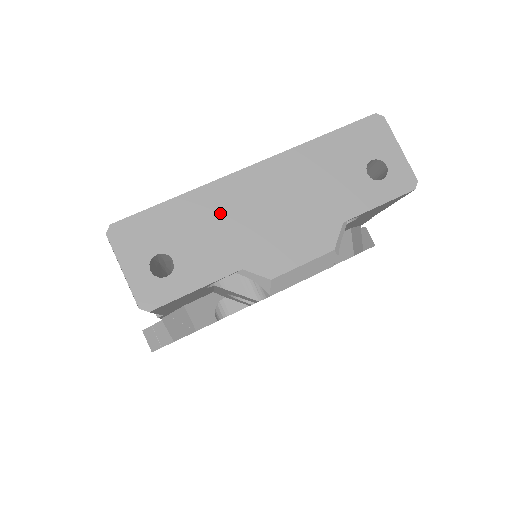
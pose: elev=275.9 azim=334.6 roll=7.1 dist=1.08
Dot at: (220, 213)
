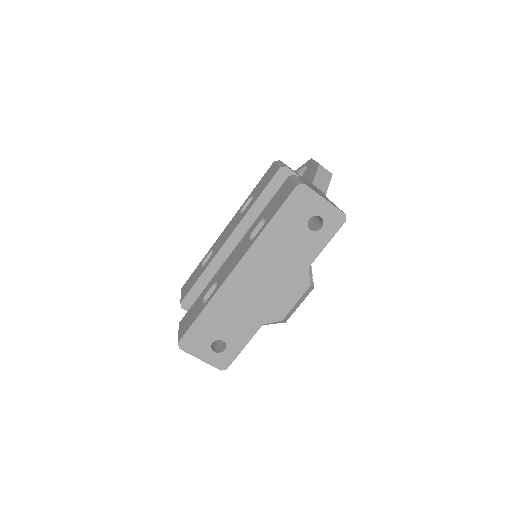
Dot at: (233, 304)
